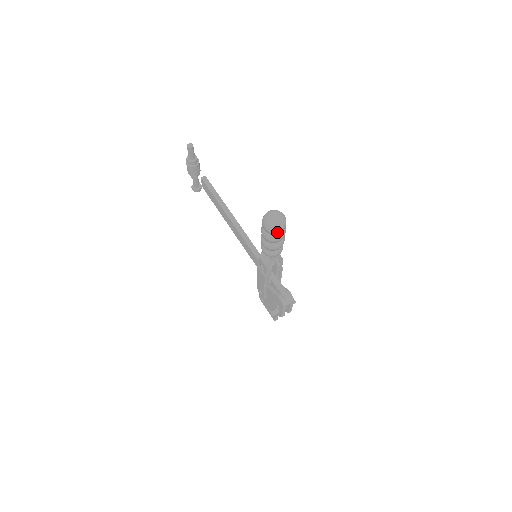
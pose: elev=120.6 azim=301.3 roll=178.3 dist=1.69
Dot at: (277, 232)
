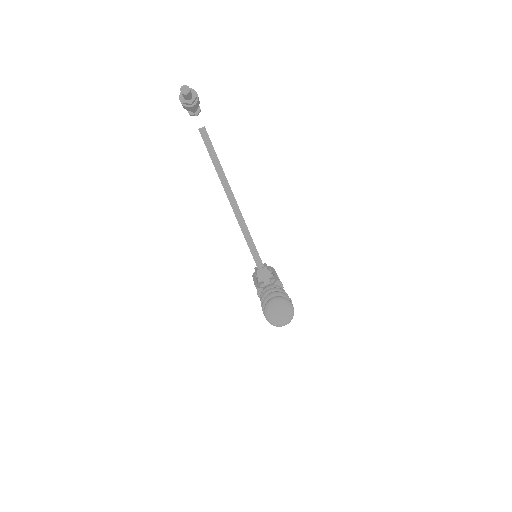
Dot at: occluded
